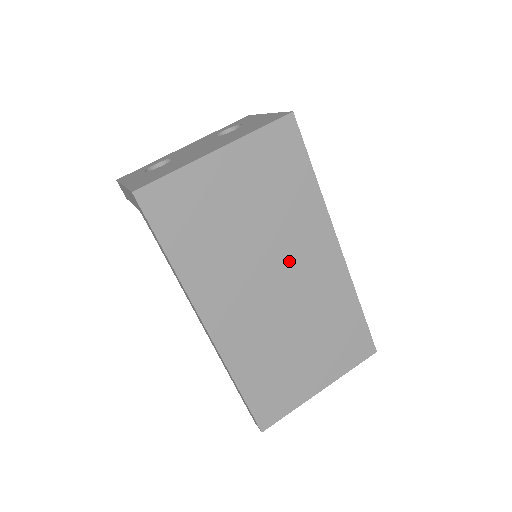
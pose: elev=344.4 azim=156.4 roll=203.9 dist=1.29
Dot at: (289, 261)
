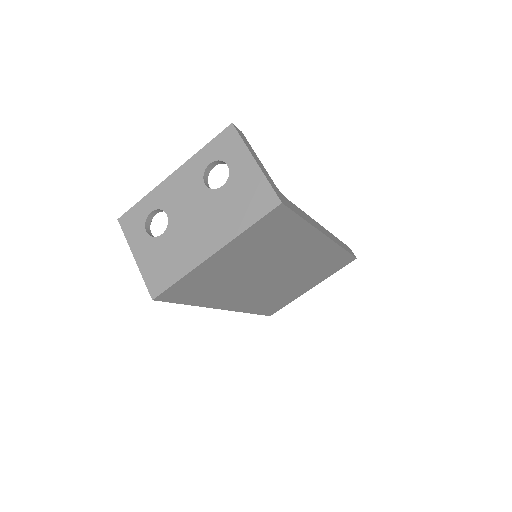
Dot at: (284, 263)
